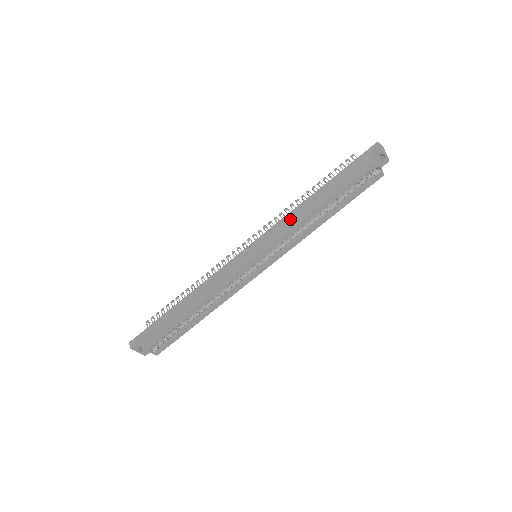
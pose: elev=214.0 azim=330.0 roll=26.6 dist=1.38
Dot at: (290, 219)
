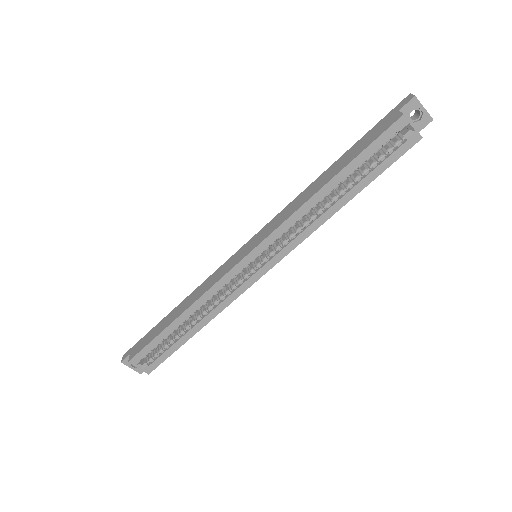
Dot at: (292, 205)
